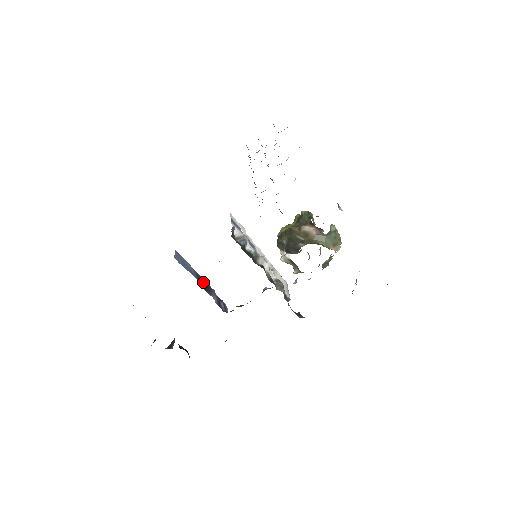
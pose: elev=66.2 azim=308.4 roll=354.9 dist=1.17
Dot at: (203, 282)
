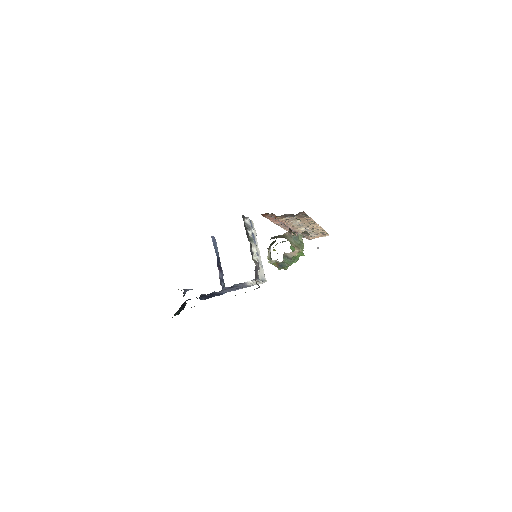
Dot at: (219, 263)
